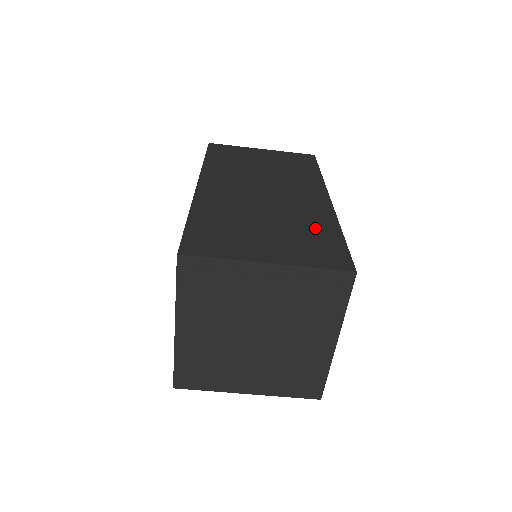
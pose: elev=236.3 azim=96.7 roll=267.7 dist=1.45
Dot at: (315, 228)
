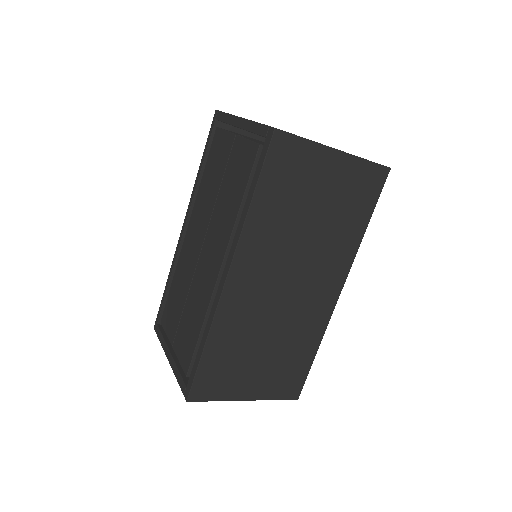
Dot at: (300, 349)
